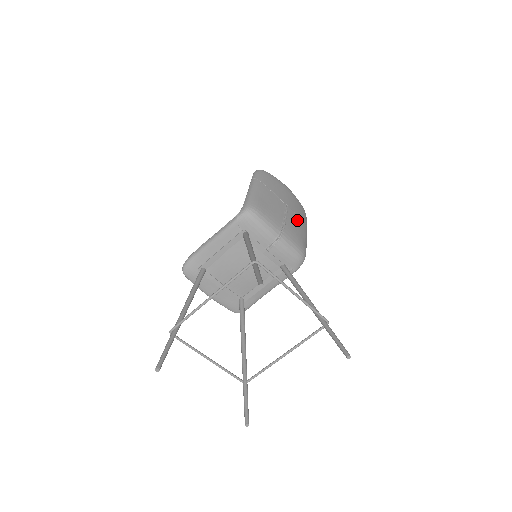
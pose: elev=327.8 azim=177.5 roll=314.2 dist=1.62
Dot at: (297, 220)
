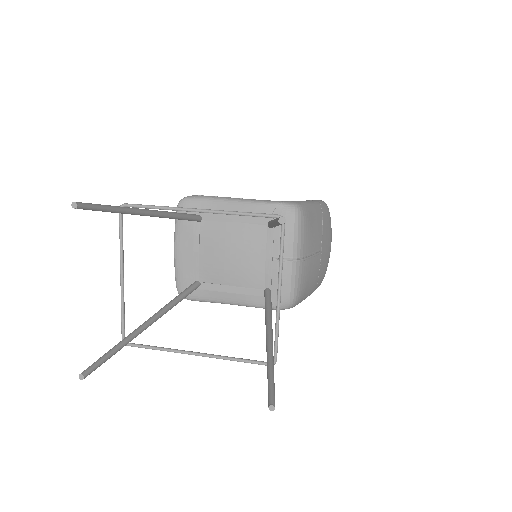
Dot at: (316, 272)
